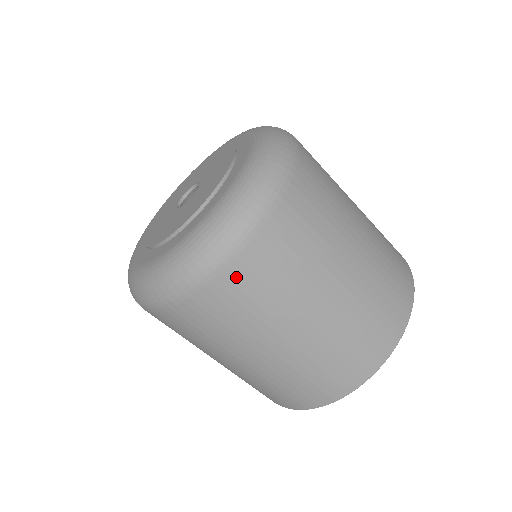
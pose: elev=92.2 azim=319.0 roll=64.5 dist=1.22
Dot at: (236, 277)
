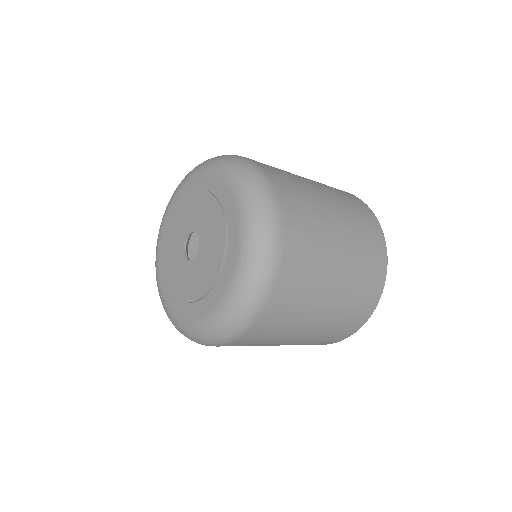
Dot at: (290, 214)
